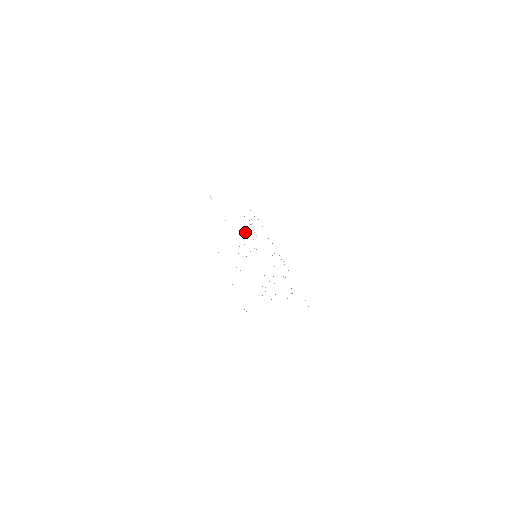
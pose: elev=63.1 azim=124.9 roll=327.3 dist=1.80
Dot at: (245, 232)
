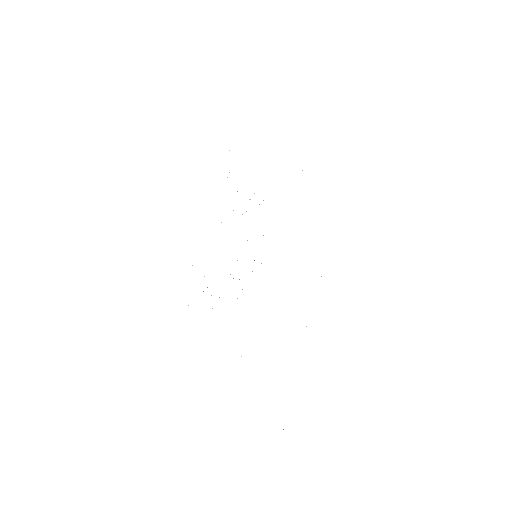
Dot at: occluded
